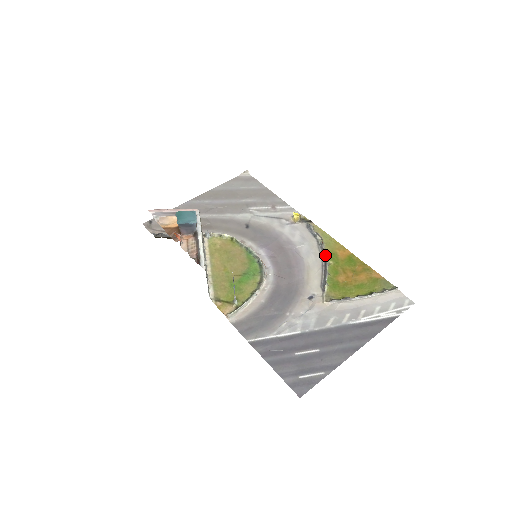
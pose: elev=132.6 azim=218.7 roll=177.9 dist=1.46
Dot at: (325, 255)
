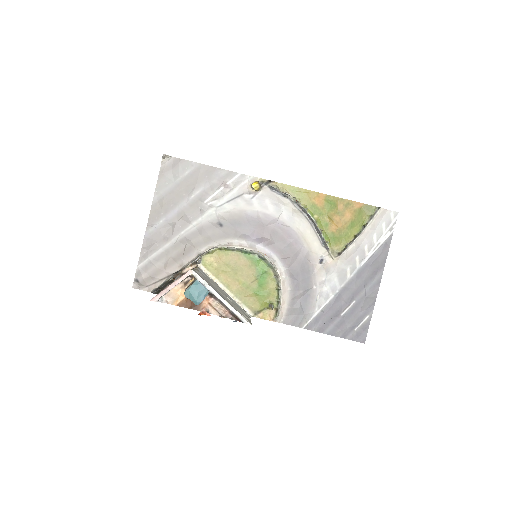
Dot at: (307, 213)
